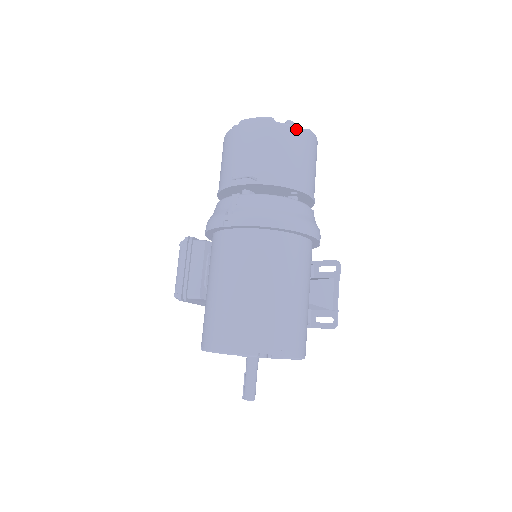
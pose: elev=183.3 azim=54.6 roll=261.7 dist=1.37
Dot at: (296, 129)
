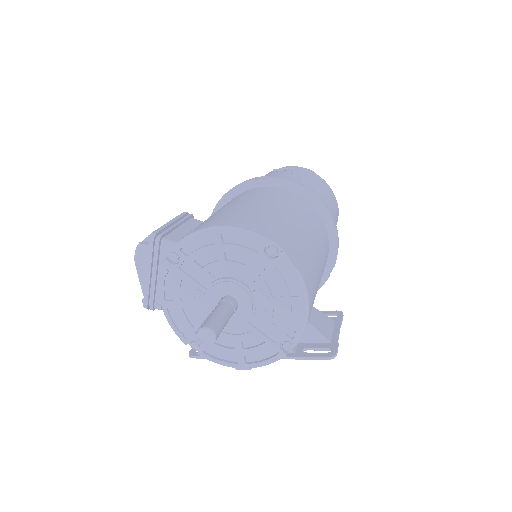
Dot at: (331, 189)
